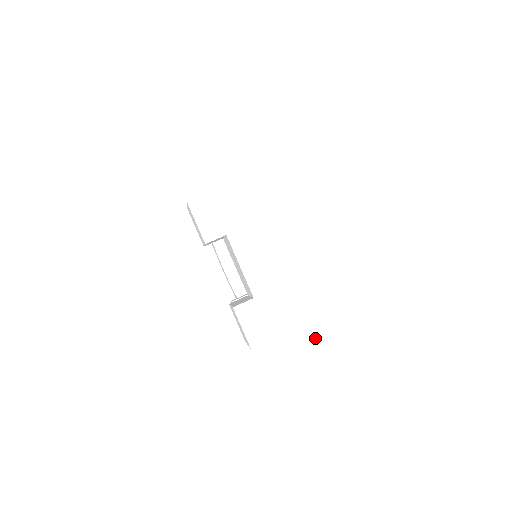
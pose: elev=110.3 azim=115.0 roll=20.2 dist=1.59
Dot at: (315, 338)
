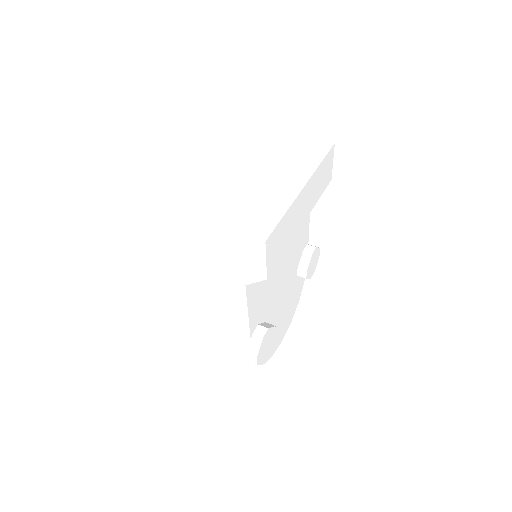
Dot at: (201, 238)
